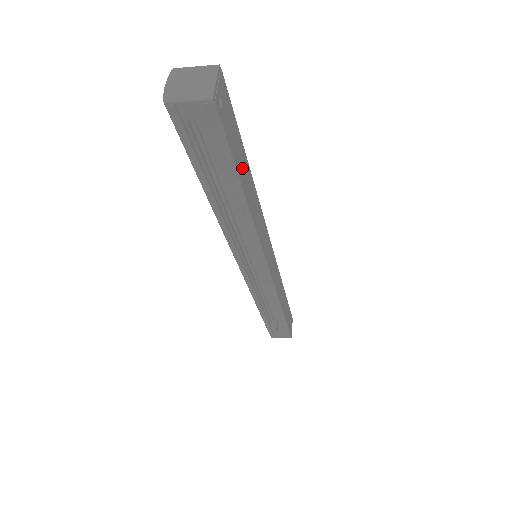
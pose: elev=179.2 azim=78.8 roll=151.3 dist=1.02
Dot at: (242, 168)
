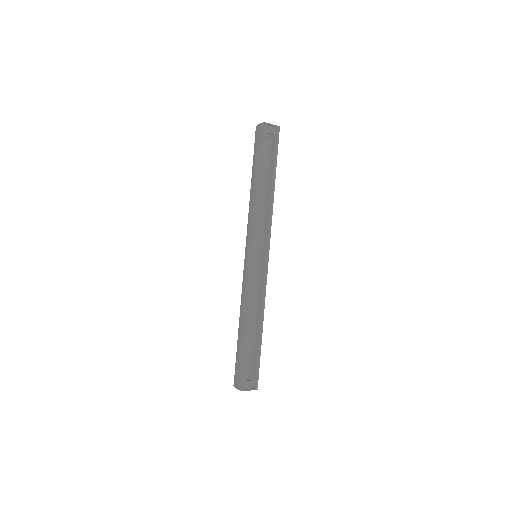
Dot at: (272, 172)
